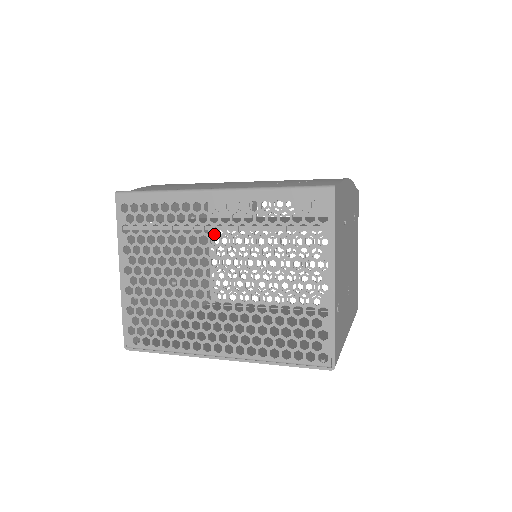
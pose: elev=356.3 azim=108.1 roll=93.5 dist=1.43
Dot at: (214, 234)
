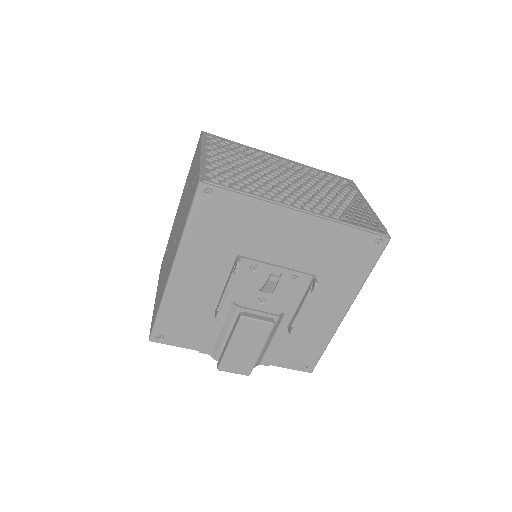
Dot at: (283, 167)
